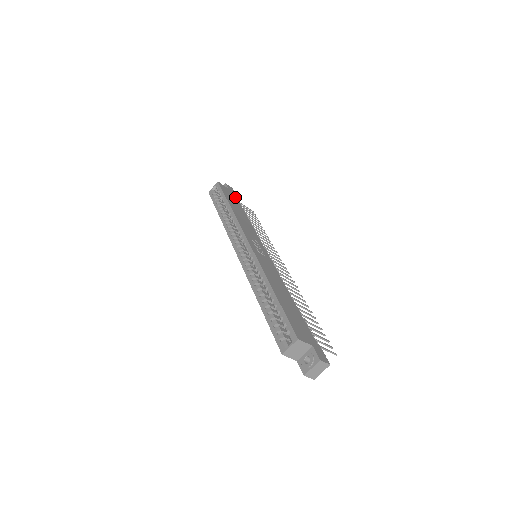
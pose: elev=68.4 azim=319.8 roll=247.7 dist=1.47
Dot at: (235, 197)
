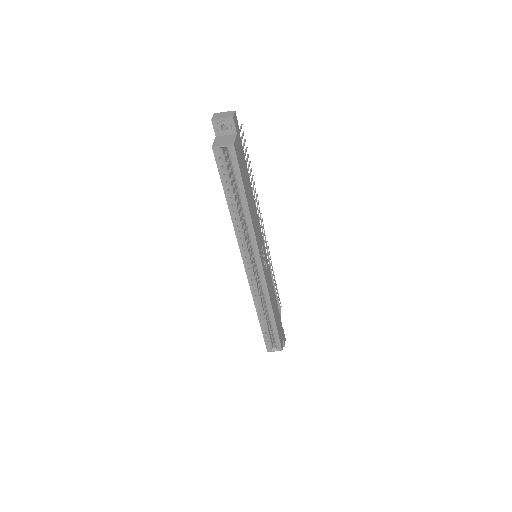
Dot at: (242, 150)
